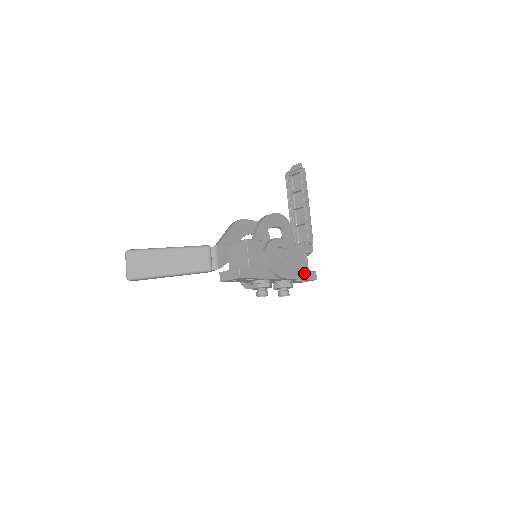
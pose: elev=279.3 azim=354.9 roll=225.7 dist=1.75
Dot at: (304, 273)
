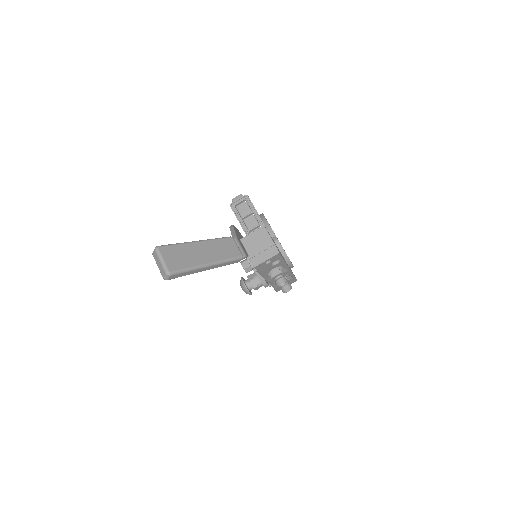
Dot at: occluded
